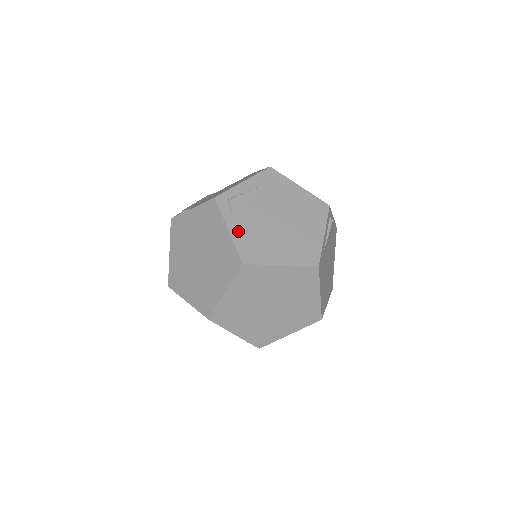
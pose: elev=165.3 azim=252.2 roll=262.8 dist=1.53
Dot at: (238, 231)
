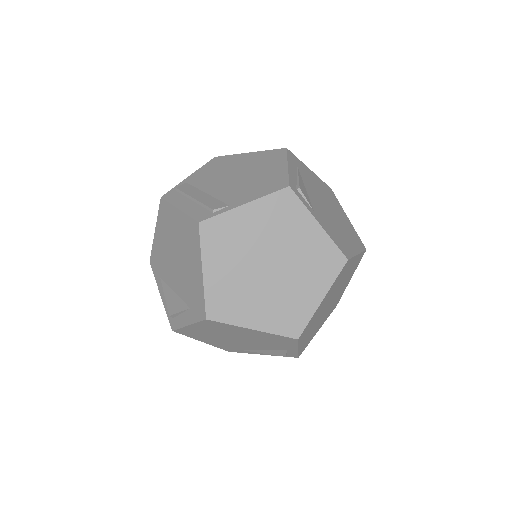
Dot at: (323, 224)
